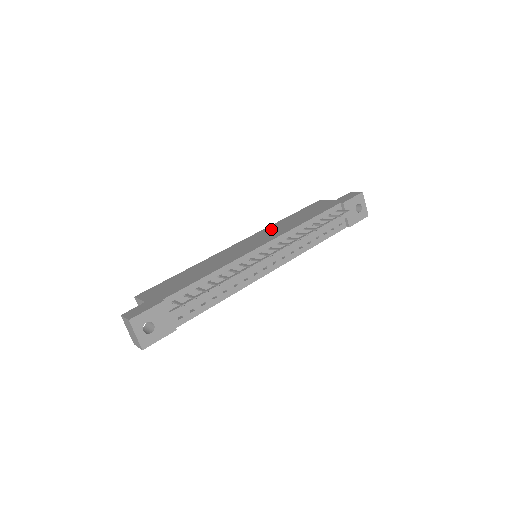
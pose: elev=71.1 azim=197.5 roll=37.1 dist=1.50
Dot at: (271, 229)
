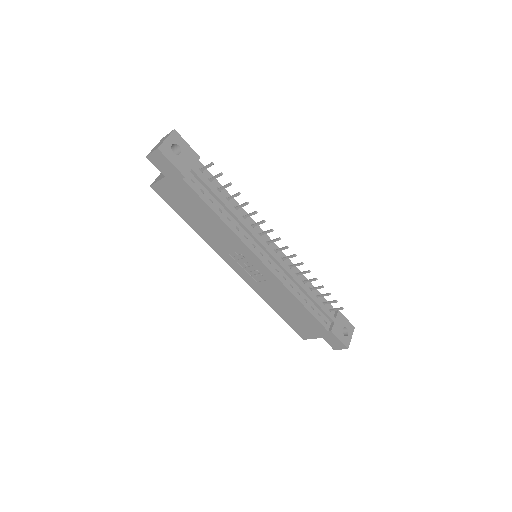
Dot at: occluded
